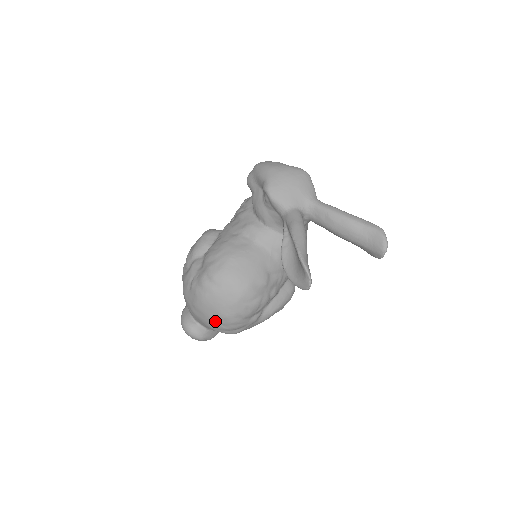
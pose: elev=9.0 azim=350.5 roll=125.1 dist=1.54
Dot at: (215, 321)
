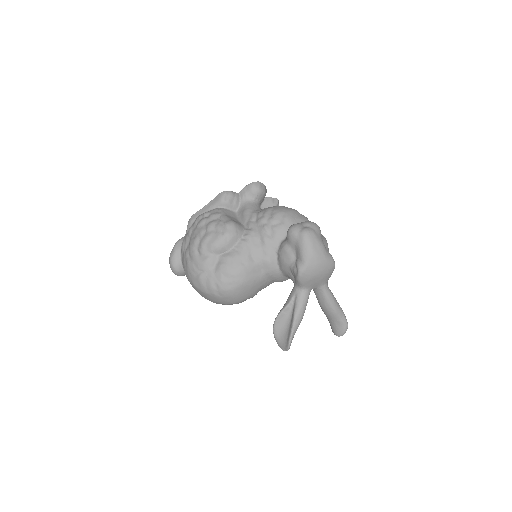
Dot at: occluded
